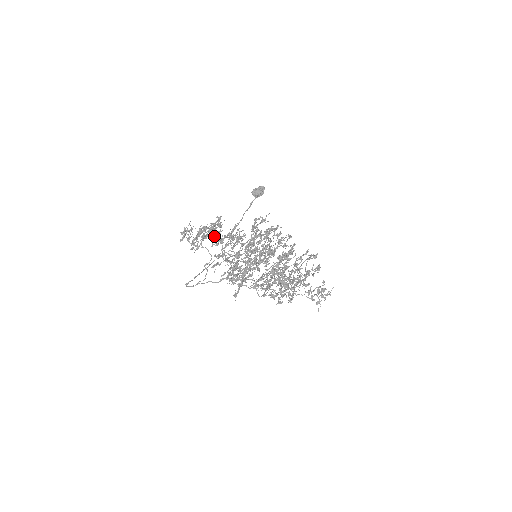
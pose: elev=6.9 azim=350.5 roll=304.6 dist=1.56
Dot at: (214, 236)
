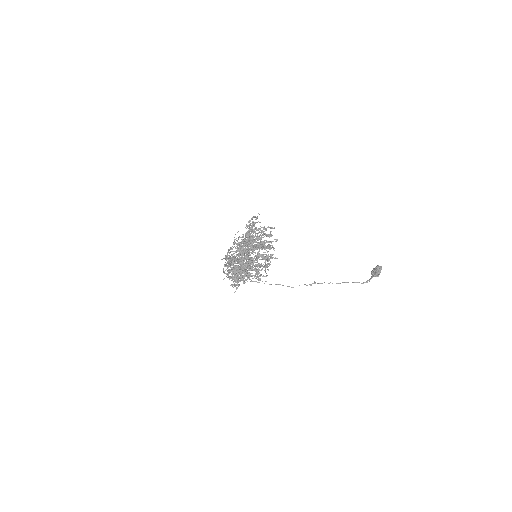
Dot at: occluded
